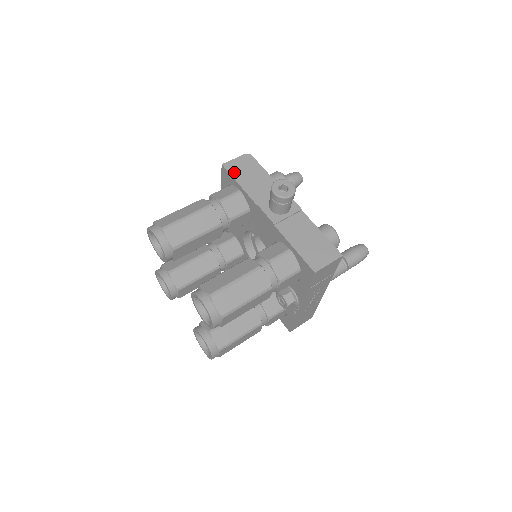
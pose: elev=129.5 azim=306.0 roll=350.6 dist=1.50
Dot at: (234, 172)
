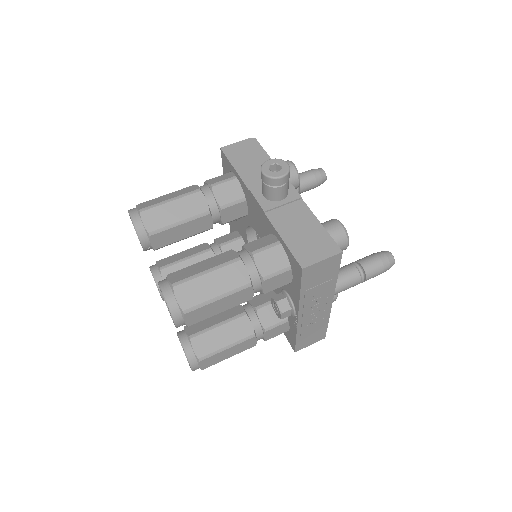
Dot at: (232, 156)
